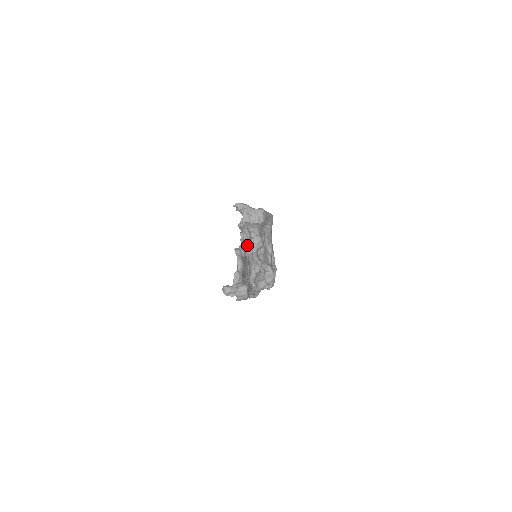
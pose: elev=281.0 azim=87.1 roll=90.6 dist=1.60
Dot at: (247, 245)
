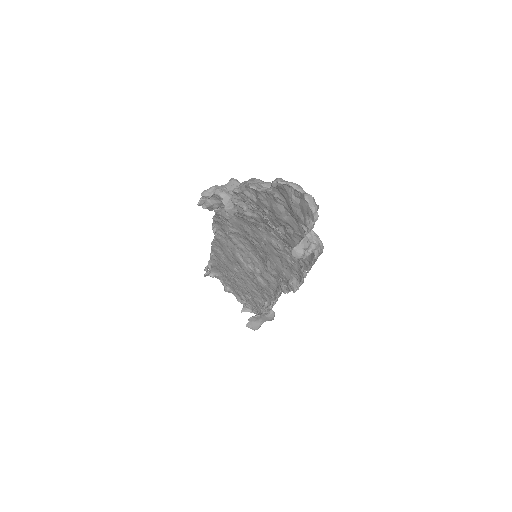
Dot at: occluded
